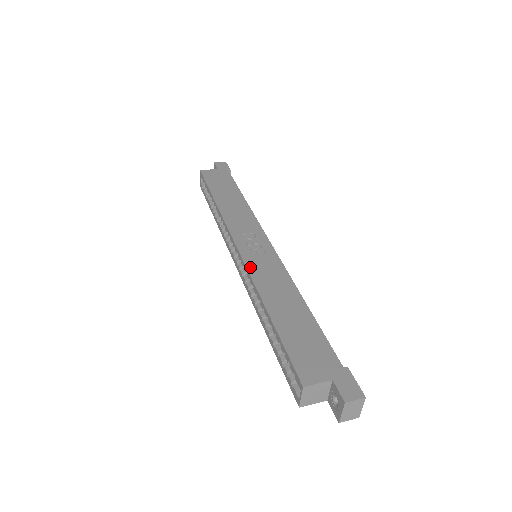
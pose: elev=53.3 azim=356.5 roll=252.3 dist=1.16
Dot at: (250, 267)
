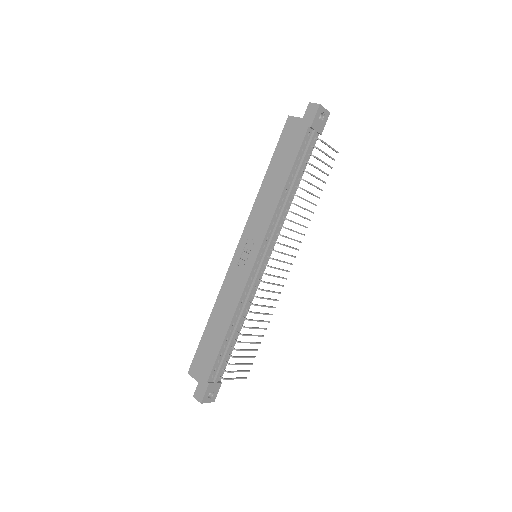
Dot at: (228, 275)
